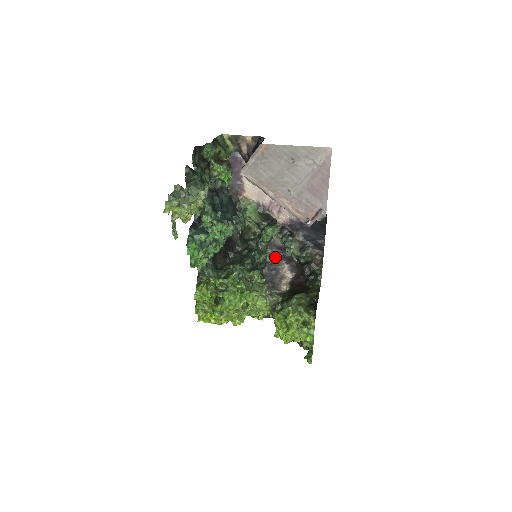
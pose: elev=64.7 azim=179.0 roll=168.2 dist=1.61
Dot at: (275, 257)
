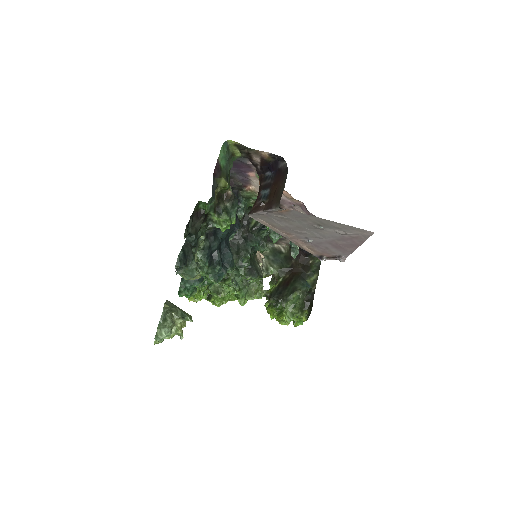
Dot at: occluded
